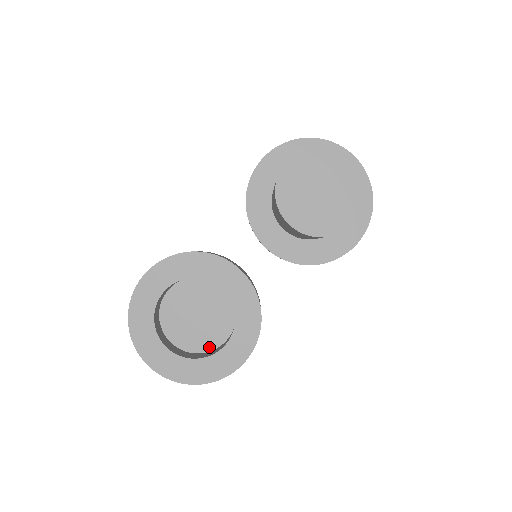
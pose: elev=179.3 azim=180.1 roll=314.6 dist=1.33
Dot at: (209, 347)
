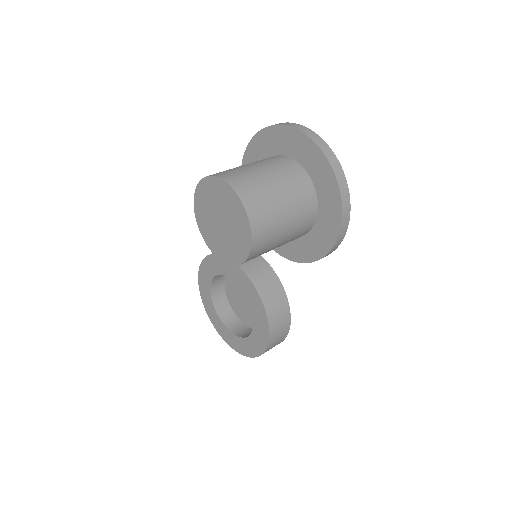
Dot at: occluded
